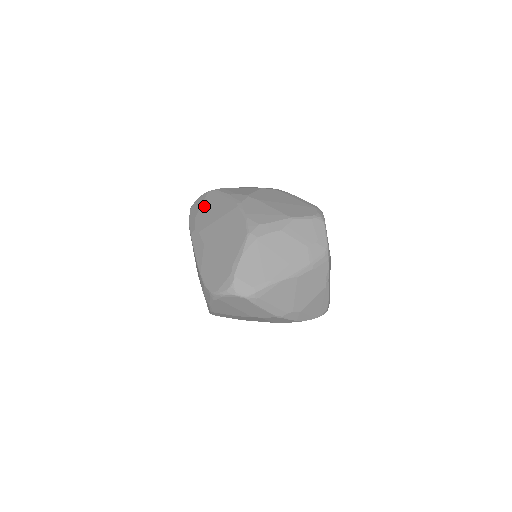
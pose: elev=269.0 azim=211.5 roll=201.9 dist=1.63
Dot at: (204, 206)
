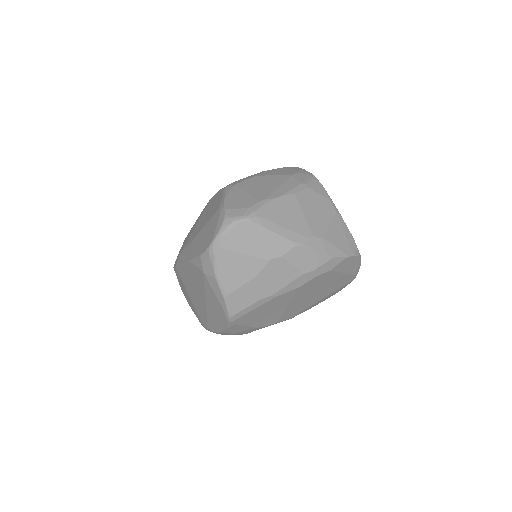
Dot at: (183, 243)
